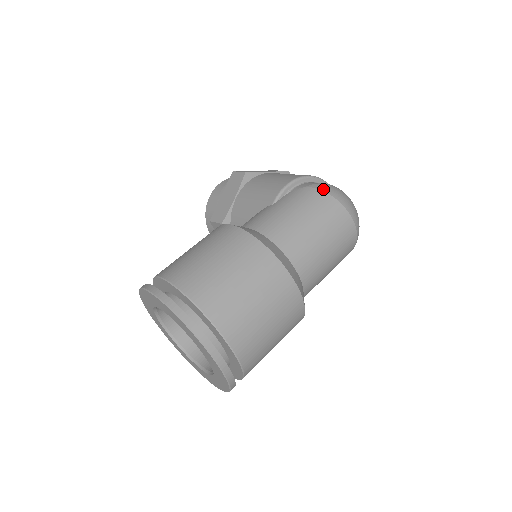
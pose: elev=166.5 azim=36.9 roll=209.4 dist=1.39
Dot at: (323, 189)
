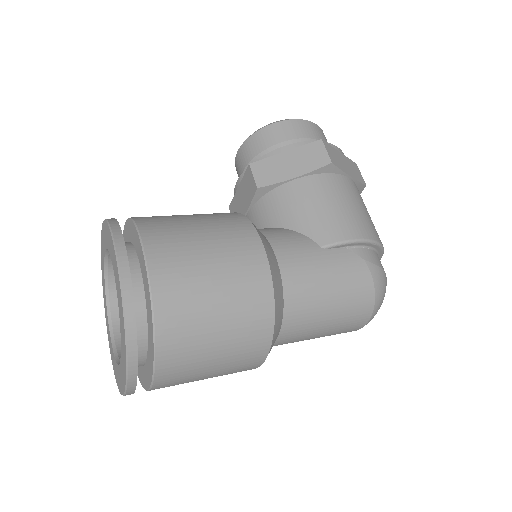
Dot at: (376, 281)
